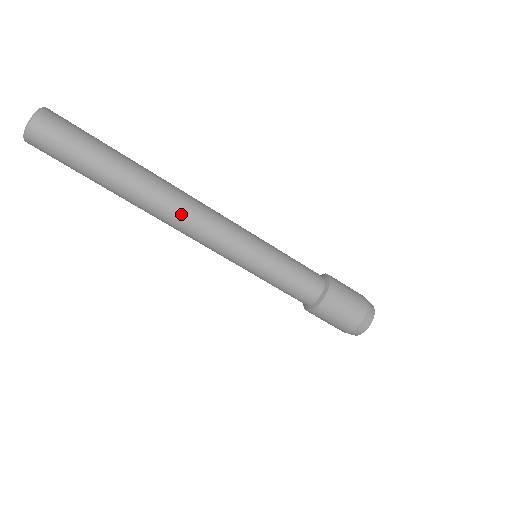
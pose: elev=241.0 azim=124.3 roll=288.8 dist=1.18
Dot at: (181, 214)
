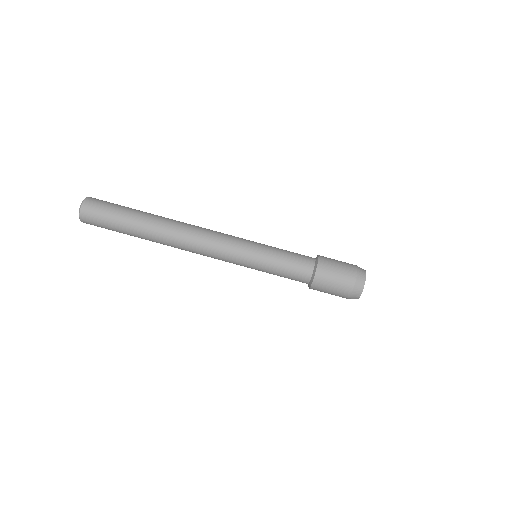
Dot at: (189, 240)
